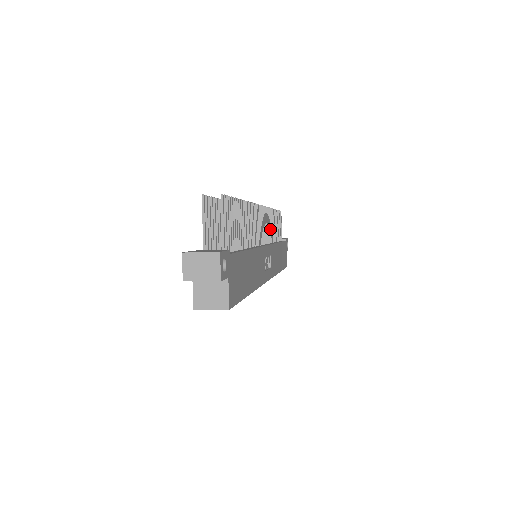
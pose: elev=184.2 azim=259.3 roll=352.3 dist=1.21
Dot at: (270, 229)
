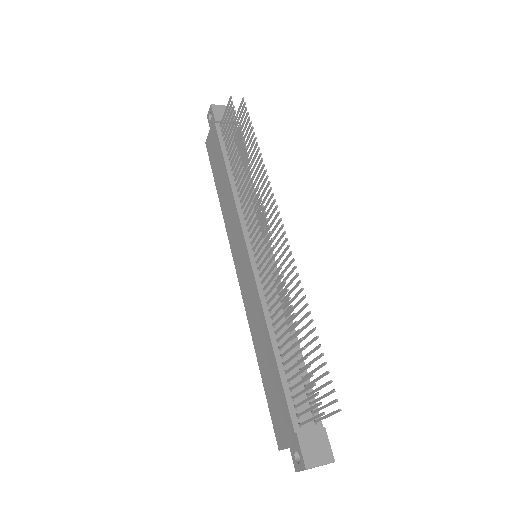
Dot at: occluded
